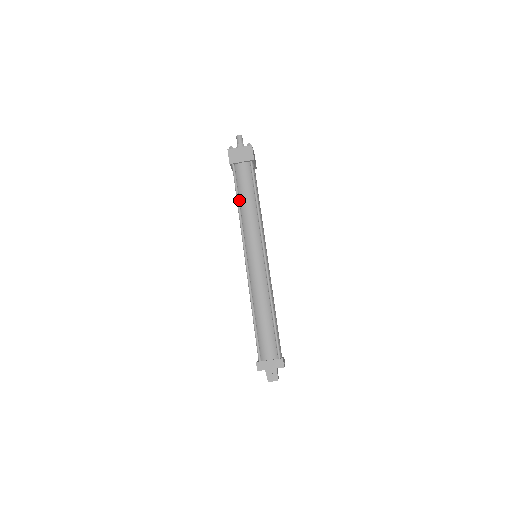
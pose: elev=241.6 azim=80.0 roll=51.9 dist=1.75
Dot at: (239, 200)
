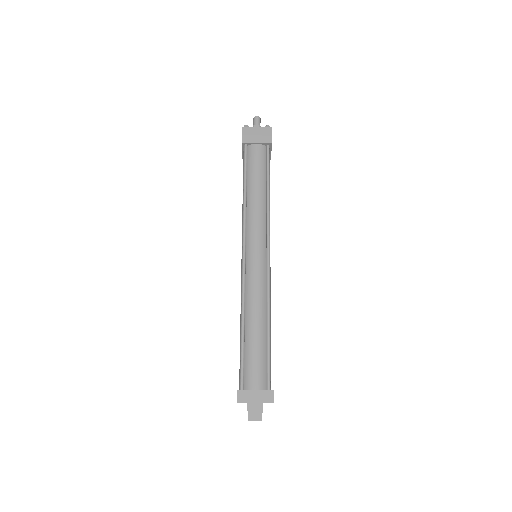
Dot at: (246, 186)
